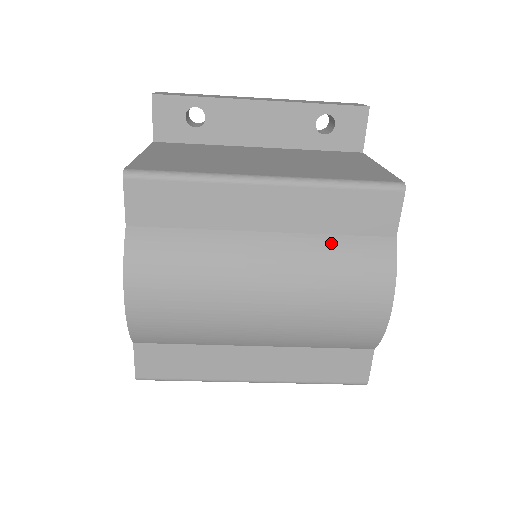
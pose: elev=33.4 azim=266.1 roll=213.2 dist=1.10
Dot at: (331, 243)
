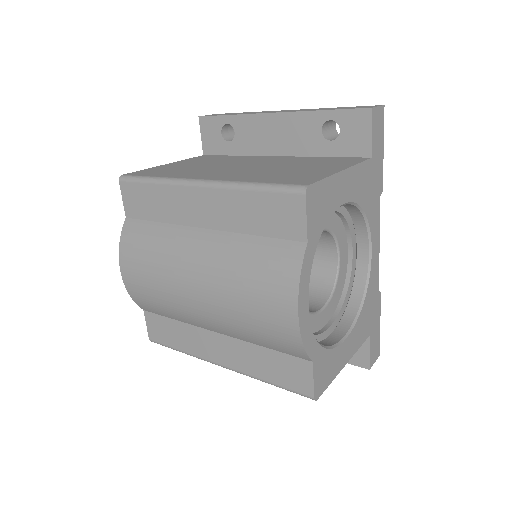
Dot at: (249, 243)
